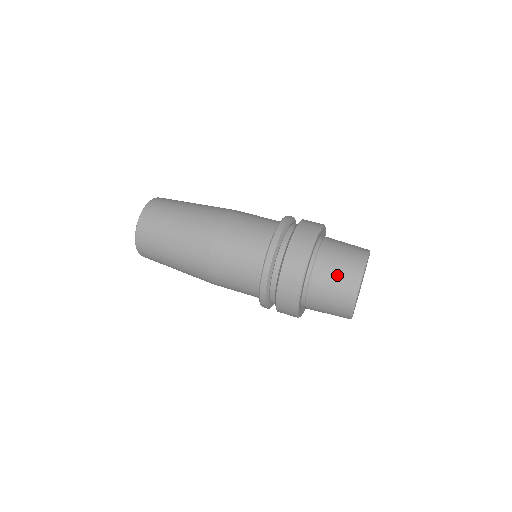
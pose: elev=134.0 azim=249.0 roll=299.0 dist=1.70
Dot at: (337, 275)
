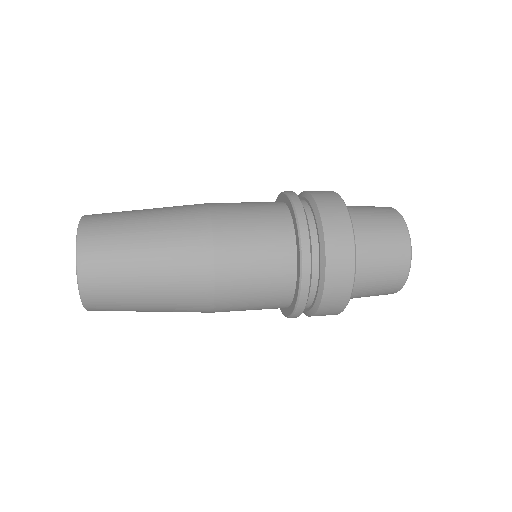
Dot at: (364, 206)
